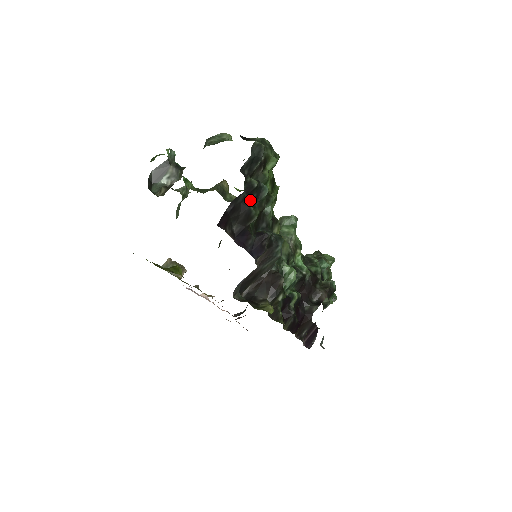
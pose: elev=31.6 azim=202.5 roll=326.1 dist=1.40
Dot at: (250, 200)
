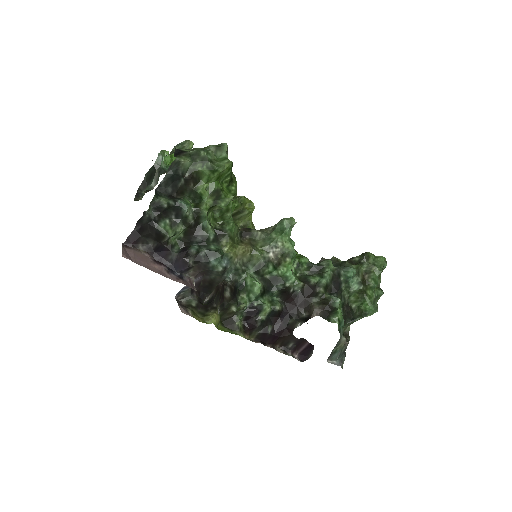
Dot at: (169, 218)
